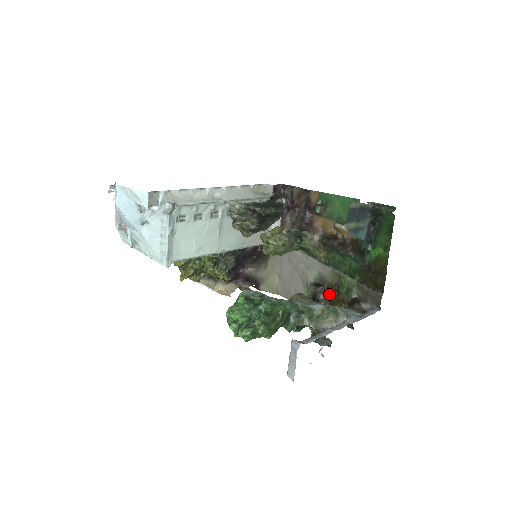
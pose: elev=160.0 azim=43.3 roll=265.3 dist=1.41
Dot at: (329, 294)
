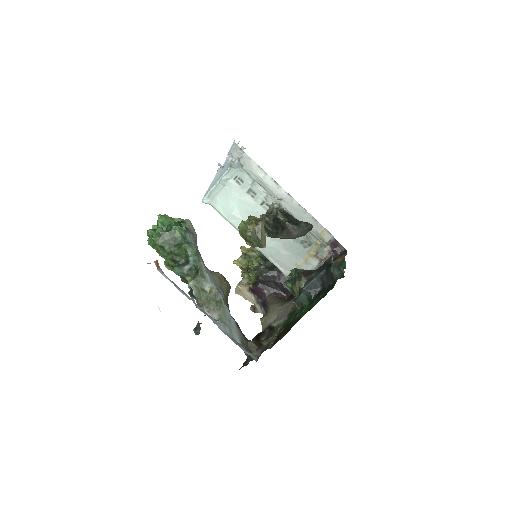
Dot at: occluded
